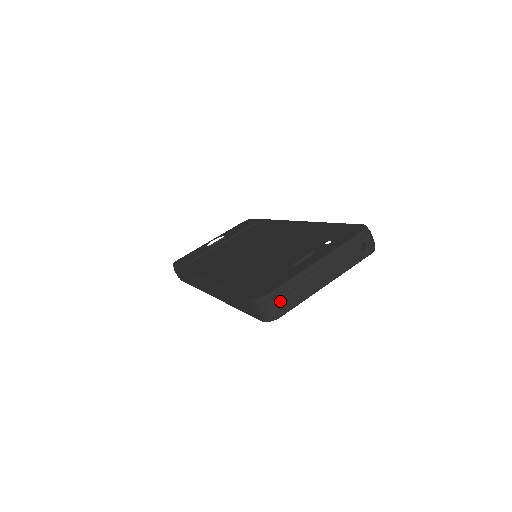
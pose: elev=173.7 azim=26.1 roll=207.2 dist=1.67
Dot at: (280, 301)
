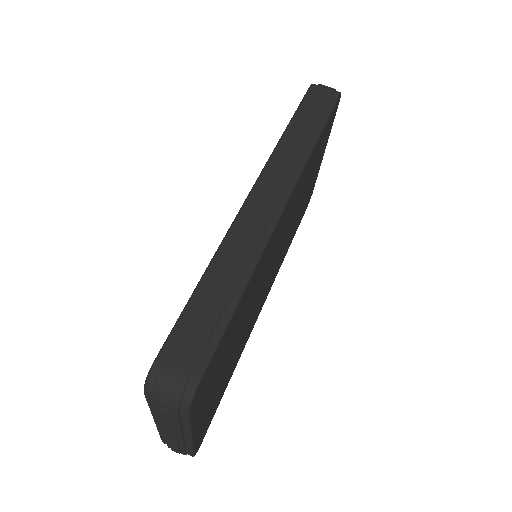
Dot at: (173, 450)
